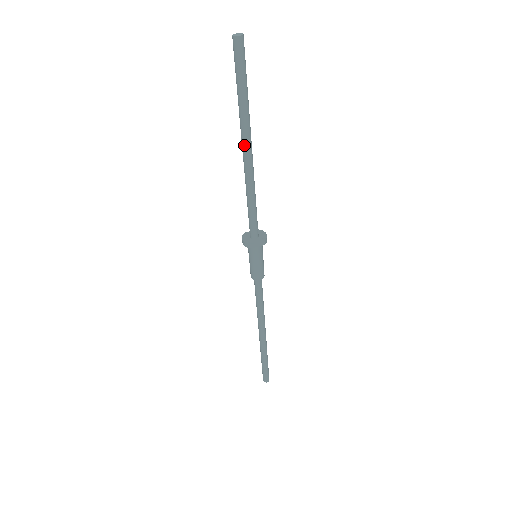
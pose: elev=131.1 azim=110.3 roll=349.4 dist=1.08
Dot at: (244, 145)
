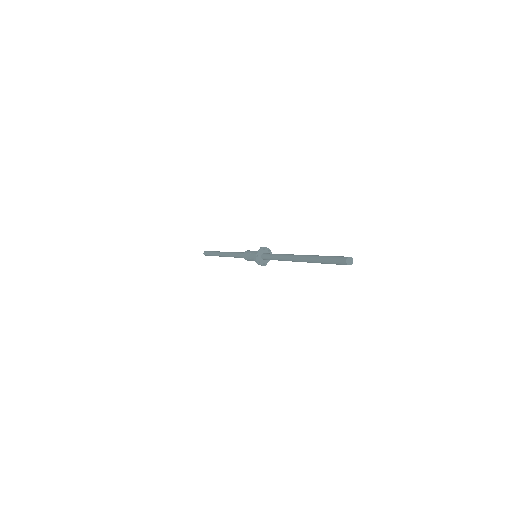
Dot at: occluded
